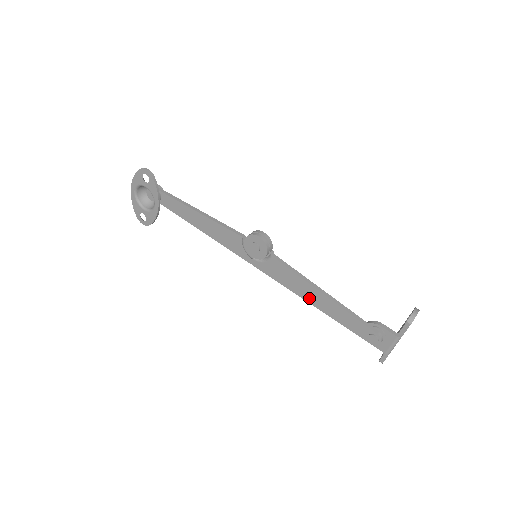
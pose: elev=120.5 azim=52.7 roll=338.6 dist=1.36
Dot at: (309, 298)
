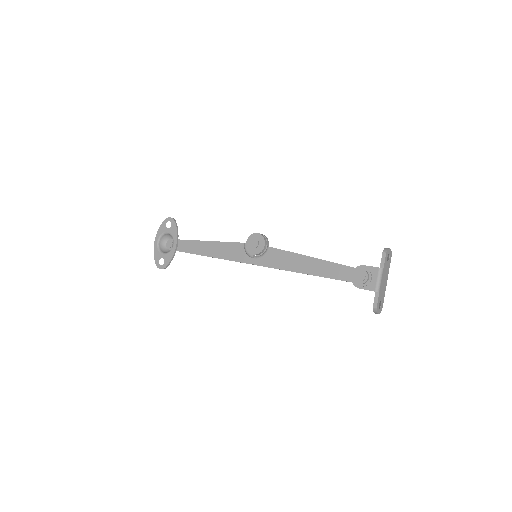
Dot at: (303, 269)
